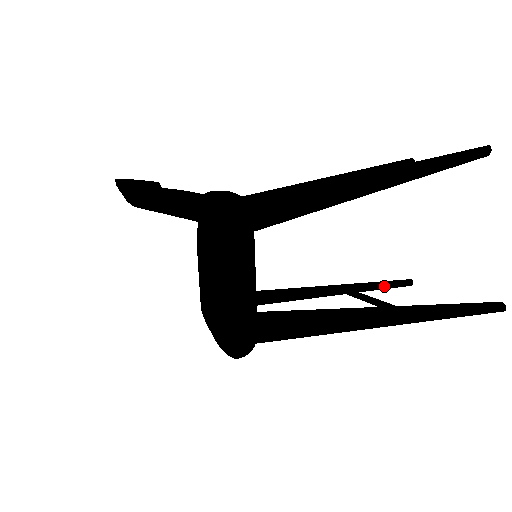
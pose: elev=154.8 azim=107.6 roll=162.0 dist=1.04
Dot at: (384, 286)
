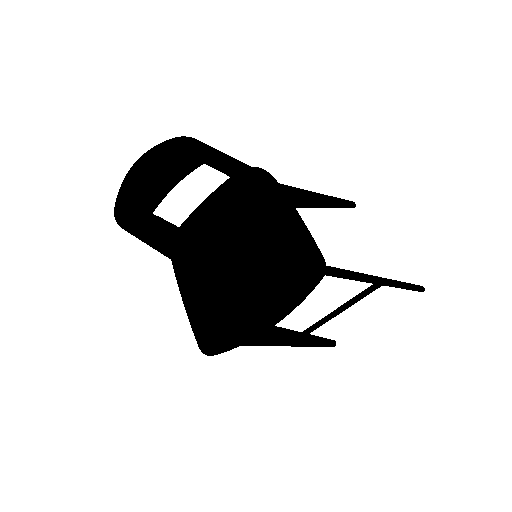
Dot at: (322, 340)
